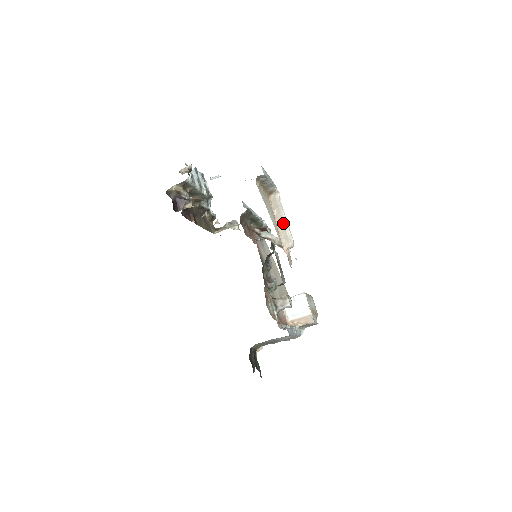
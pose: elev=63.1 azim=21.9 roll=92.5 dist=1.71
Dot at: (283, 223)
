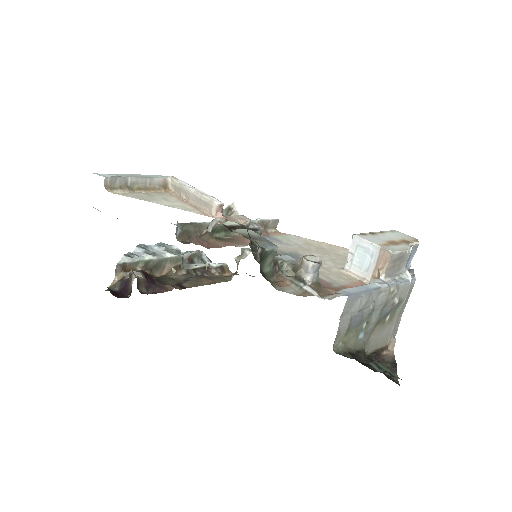
Dot at: (194, 196)
